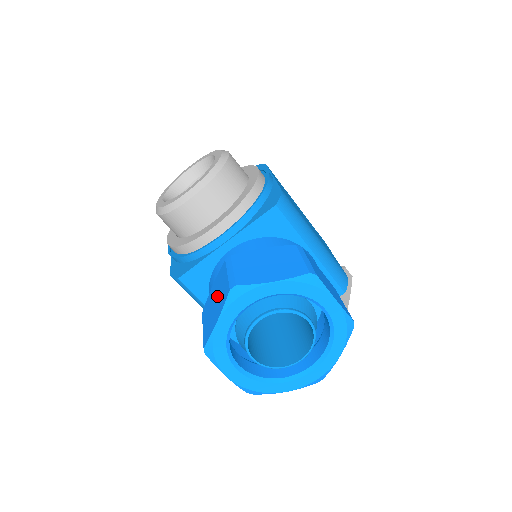
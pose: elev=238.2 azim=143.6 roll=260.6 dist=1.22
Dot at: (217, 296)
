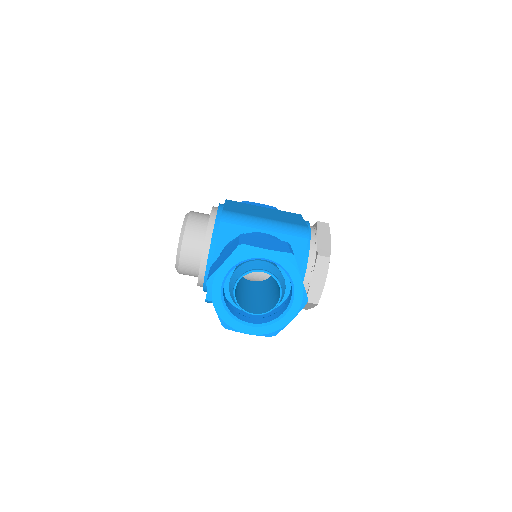
Dot at: occluded
